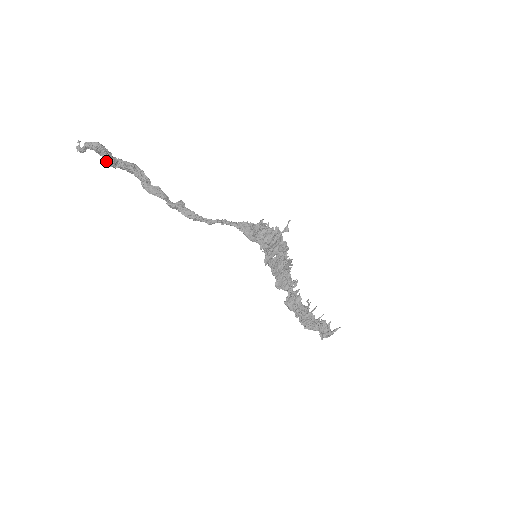
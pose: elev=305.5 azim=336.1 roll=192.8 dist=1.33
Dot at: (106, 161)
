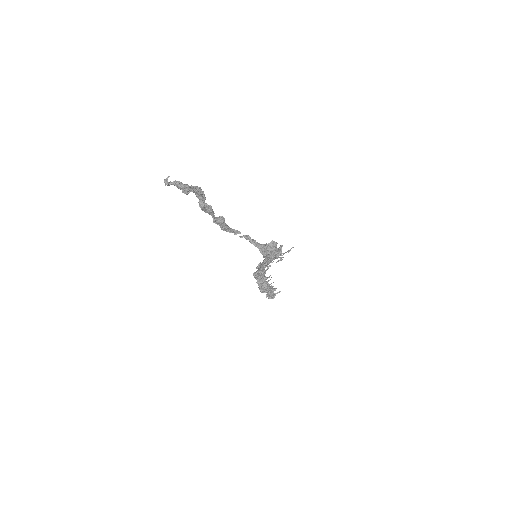
Dot at: occluded
